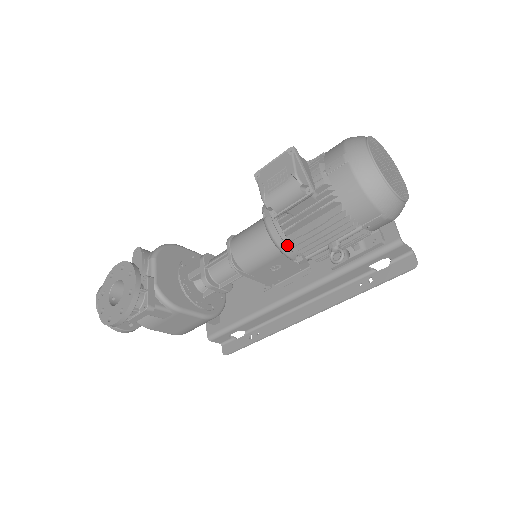
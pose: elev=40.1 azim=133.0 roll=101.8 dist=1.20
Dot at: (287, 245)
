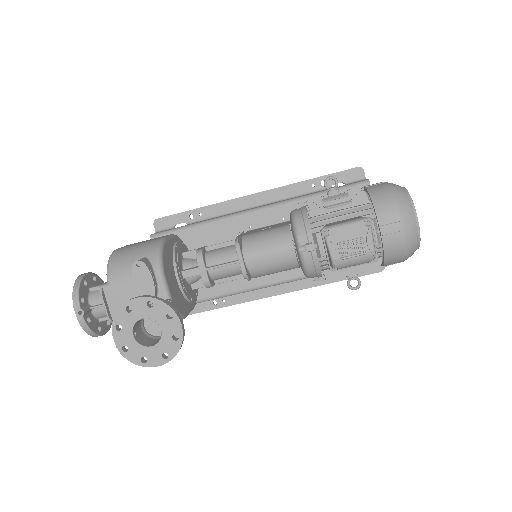
Dot at: (317, 275)
